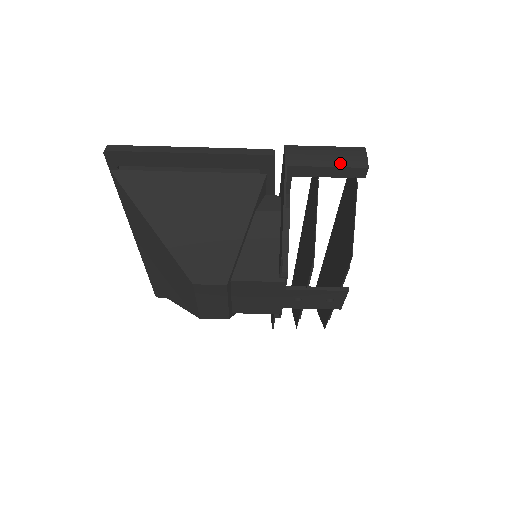
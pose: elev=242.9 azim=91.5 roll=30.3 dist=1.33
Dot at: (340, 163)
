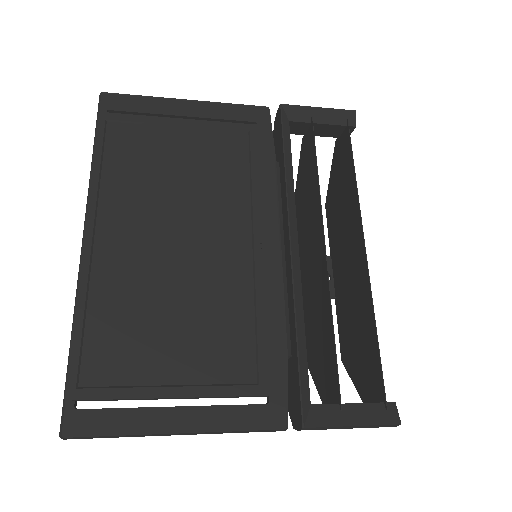
Dot at: occluded
